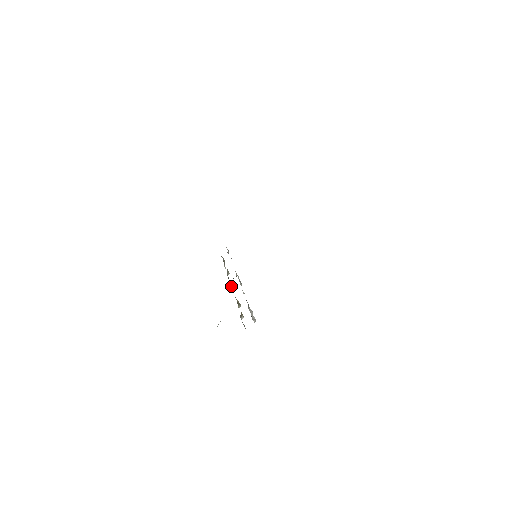
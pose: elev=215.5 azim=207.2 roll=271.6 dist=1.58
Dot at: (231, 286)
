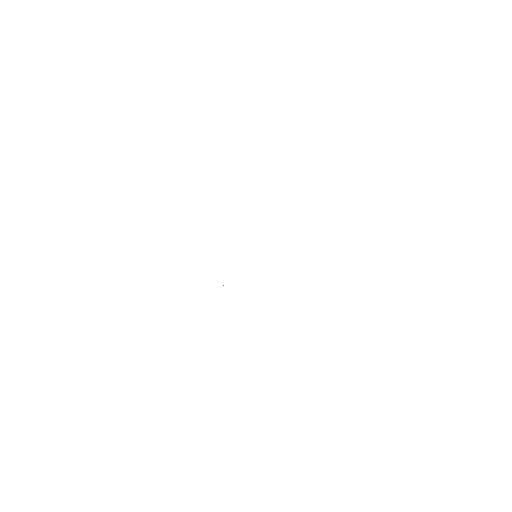
Dot at: occluded
